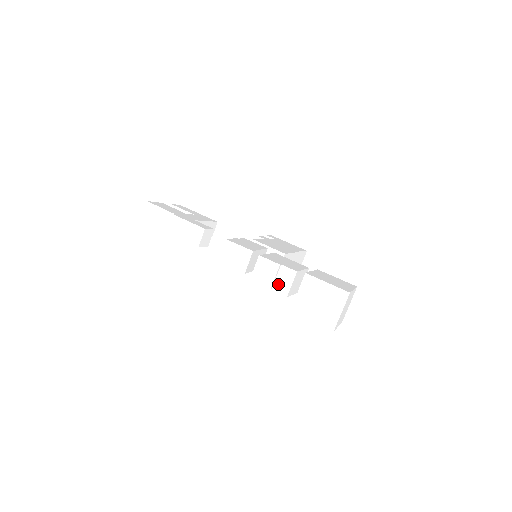
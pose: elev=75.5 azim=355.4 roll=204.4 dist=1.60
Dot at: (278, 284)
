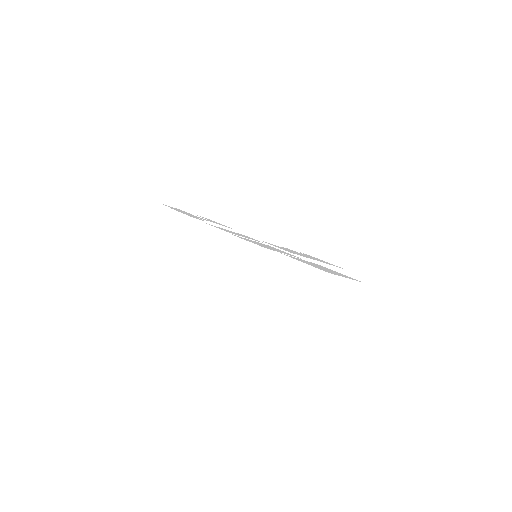
Dot at: (245, 267)
